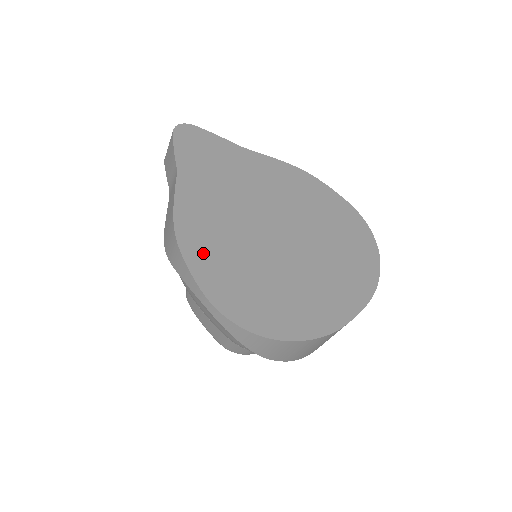
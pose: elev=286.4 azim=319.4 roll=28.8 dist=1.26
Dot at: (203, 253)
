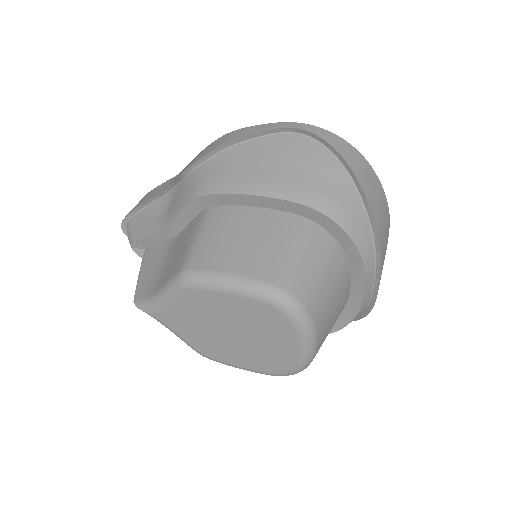
Dot at: occluded
